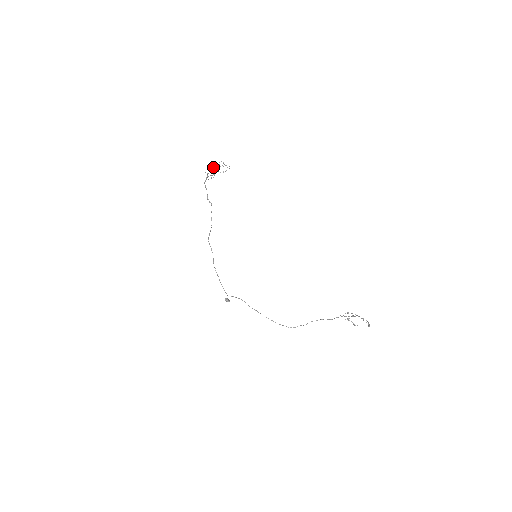
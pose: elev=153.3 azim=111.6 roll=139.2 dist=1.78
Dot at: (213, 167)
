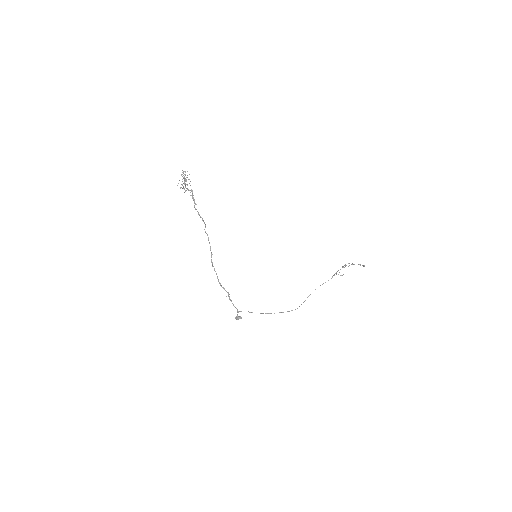
Dot at: occluded
